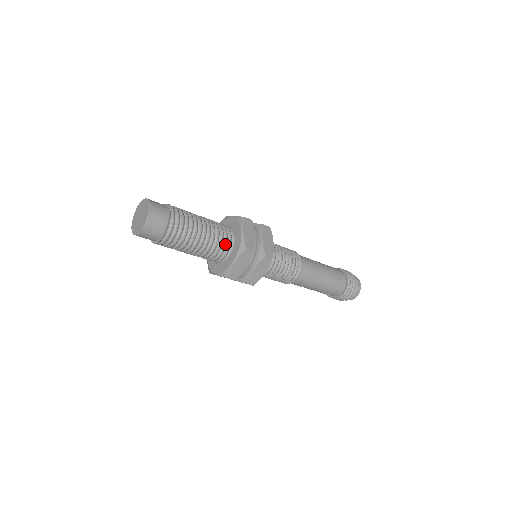
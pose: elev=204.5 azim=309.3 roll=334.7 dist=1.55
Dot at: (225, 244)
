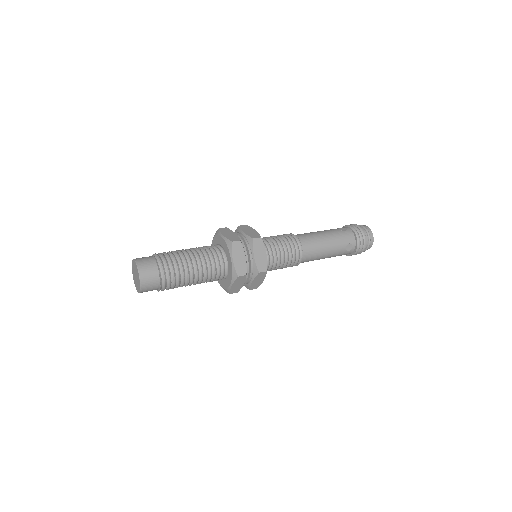
Dot at: (219, 272)
